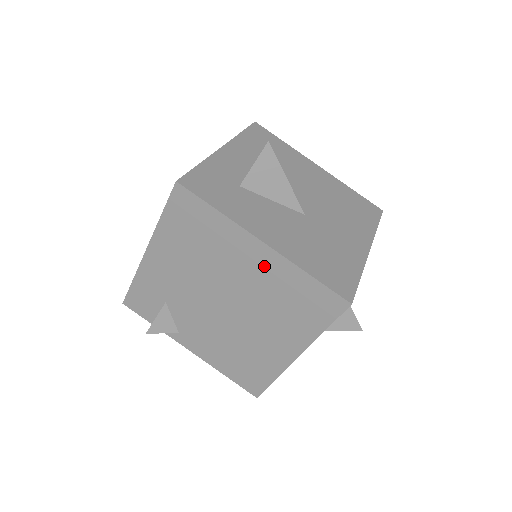
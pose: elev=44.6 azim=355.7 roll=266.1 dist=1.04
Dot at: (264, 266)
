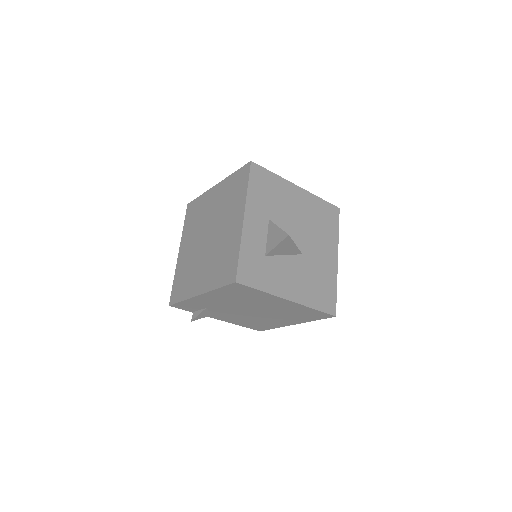
Dot at: (286, 305)
